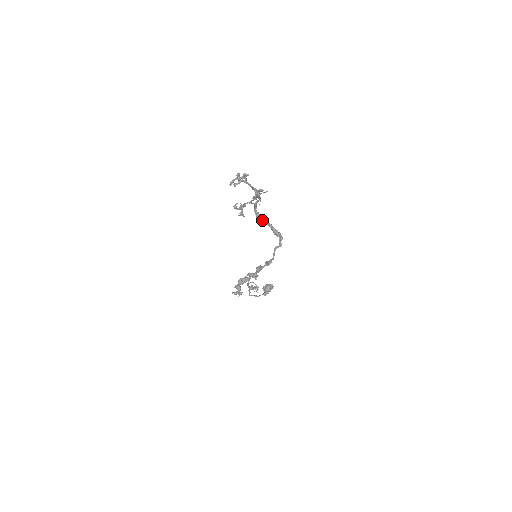
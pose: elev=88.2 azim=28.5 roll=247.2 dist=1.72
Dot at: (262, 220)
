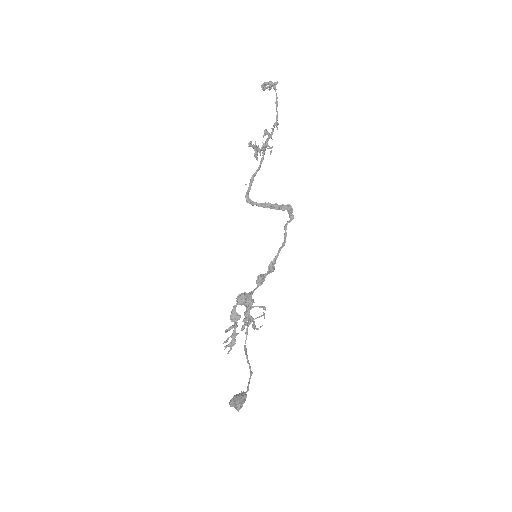
Dot at: (259, 203)
